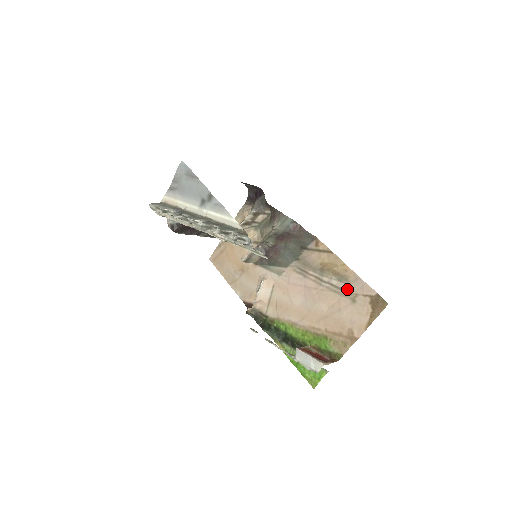
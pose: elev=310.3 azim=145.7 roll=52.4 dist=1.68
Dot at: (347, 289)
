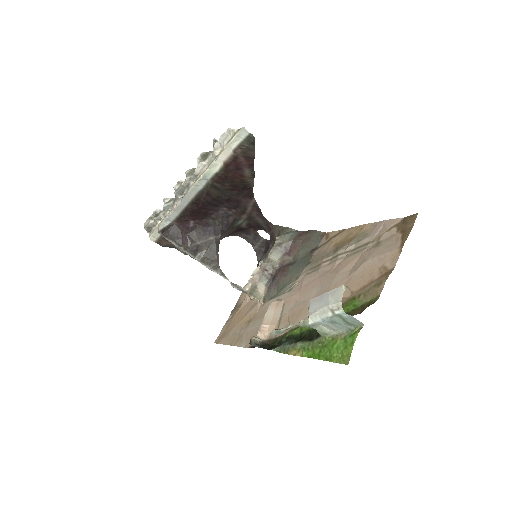
Dot at: (367, 241)
